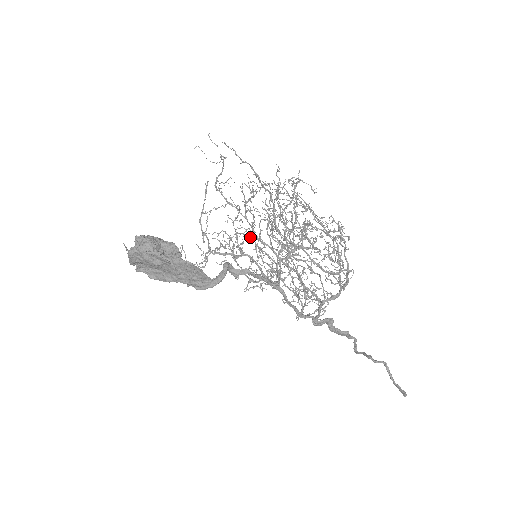
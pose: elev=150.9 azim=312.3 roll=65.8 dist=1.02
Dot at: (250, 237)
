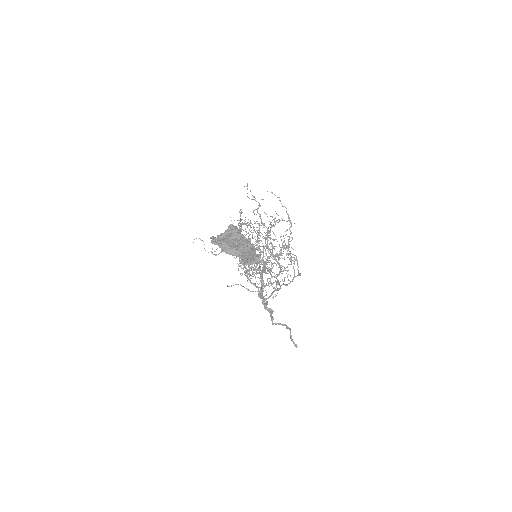
Dot at: occluded
